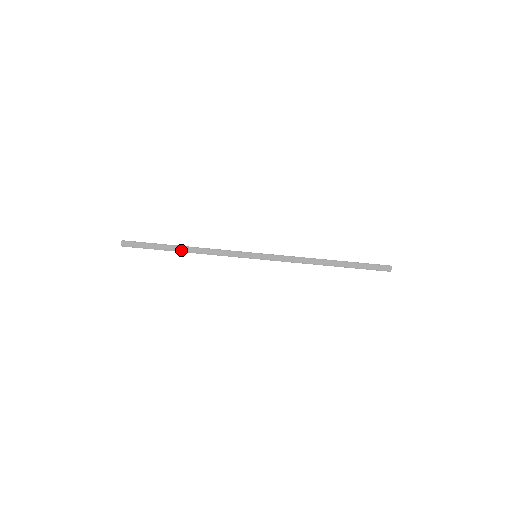
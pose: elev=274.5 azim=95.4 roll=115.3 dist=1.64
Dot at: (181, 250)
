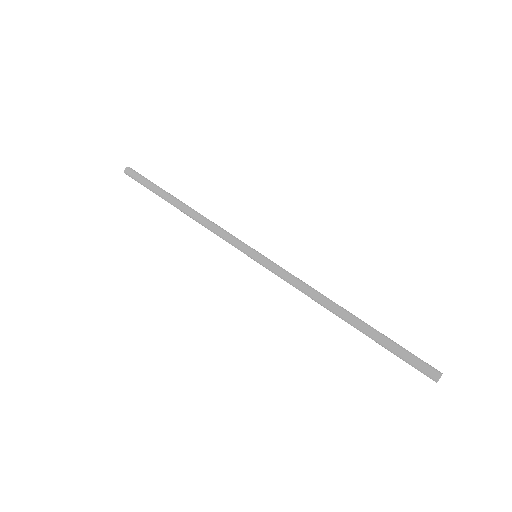
Dot at: (181, 202)
